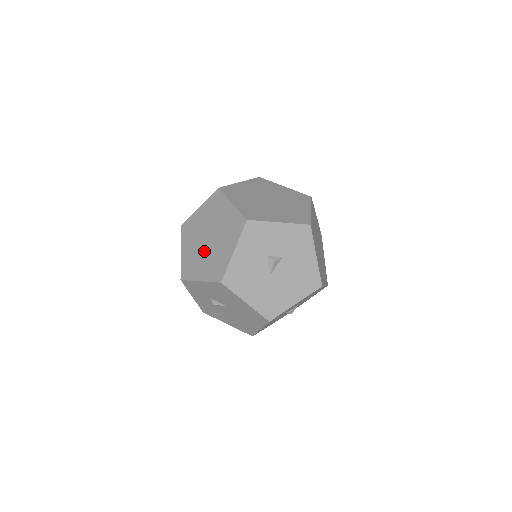
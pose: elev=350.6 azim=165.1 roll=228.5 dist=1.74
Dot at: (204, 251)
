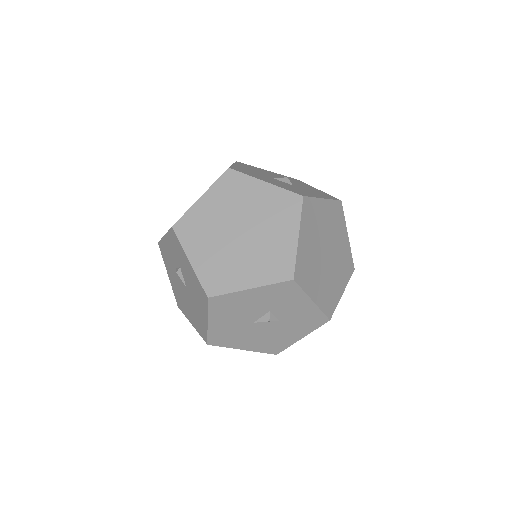
Dot at: (224, 238)
